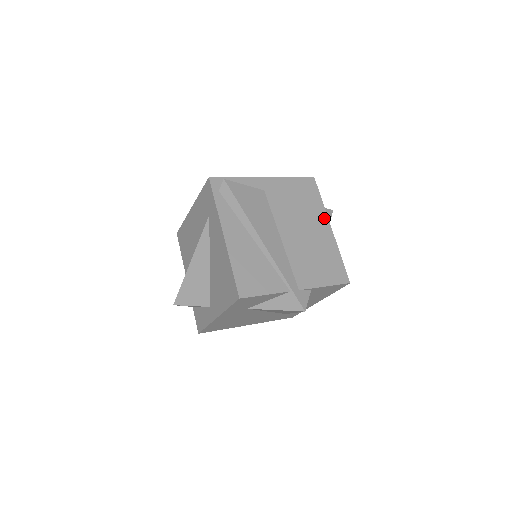
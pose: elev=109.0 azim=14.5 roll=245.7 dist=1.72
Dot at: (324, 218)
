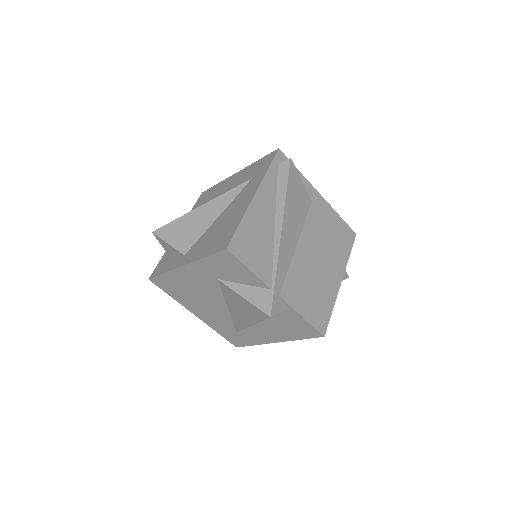
Dot at: (342, 268)
